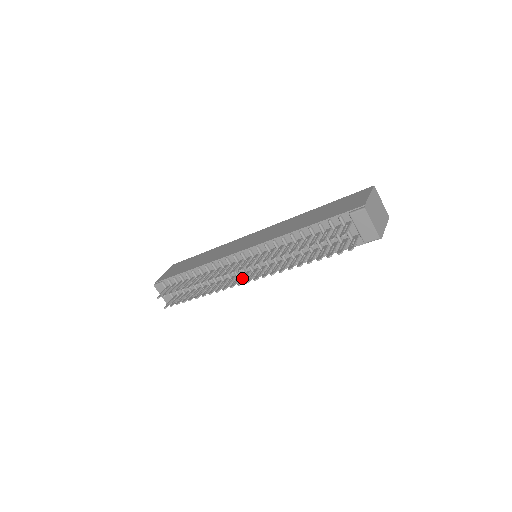
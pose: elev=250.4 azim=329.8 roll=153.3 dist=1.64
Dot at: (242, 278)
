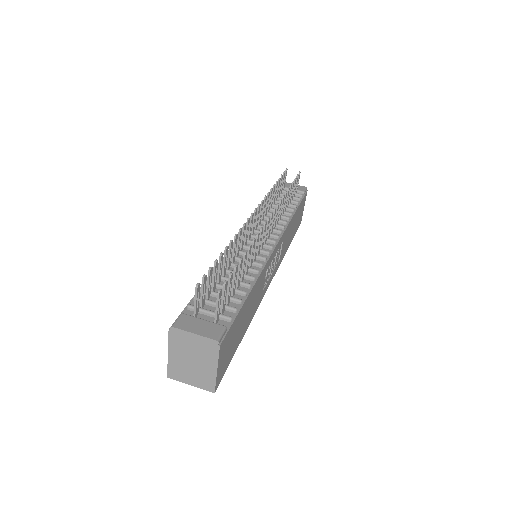
Dot at: occluded
